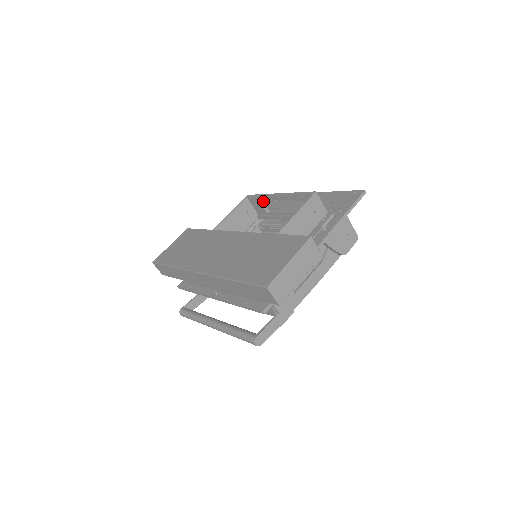
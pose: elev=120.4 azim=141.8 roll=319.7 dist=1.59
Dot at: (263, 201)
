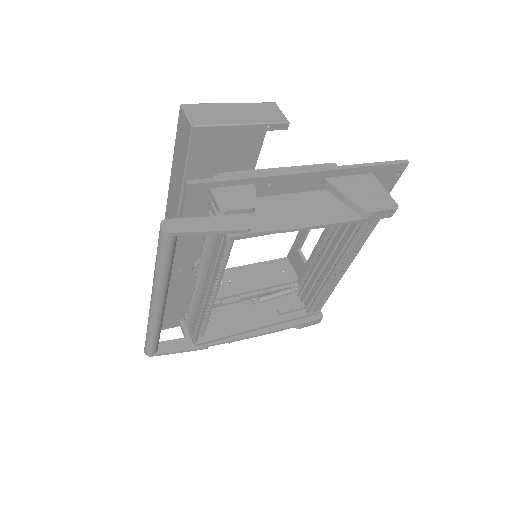
Dot at: (299, 245)
